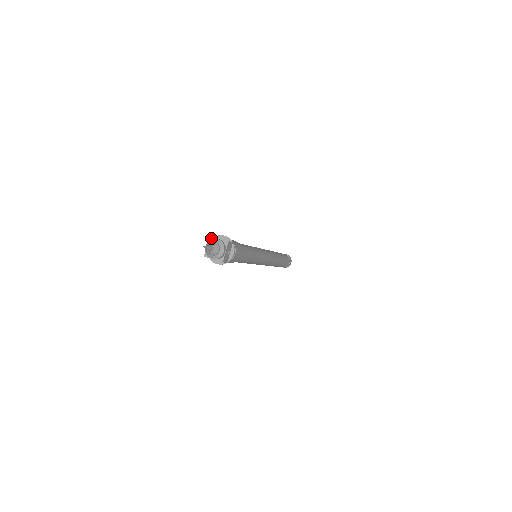
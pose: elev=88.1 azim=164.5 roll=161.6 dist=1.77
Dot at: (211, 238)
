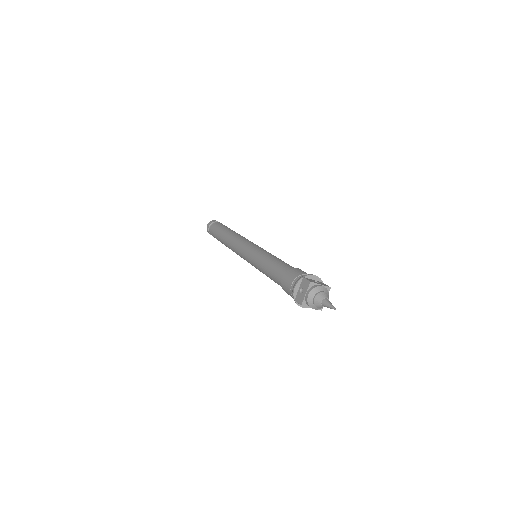
Dot at: (312, 284)
